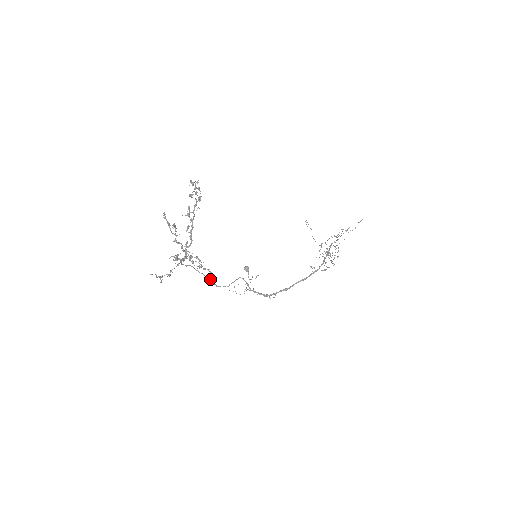
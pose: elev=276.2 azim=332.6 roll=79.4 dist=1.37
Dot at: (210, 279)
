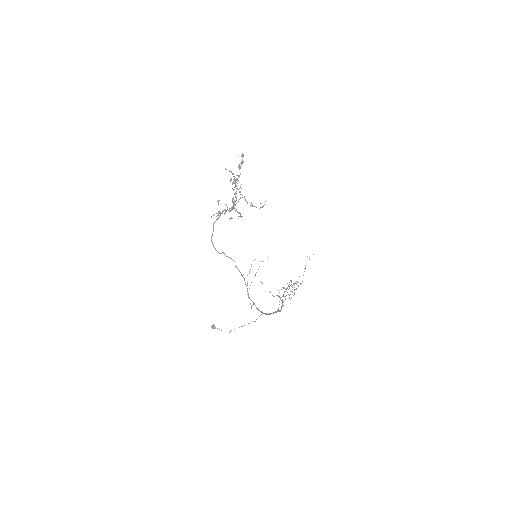
Dot at: (231, 258)
